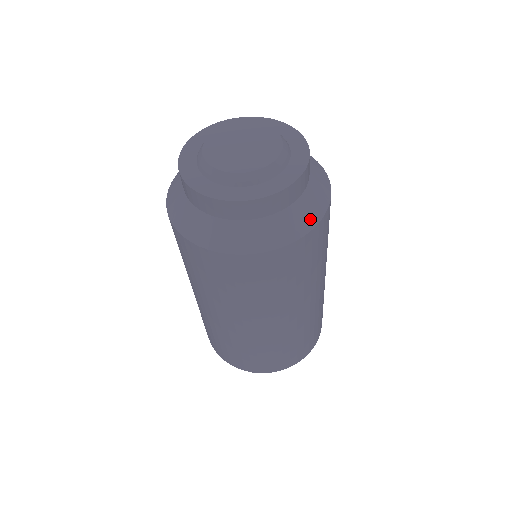
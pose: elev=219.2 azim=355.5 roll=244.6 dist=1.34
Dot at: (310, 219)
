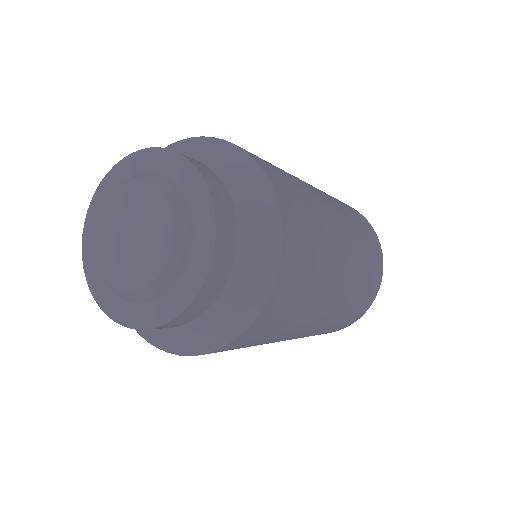
Dot at: (269, 229)
